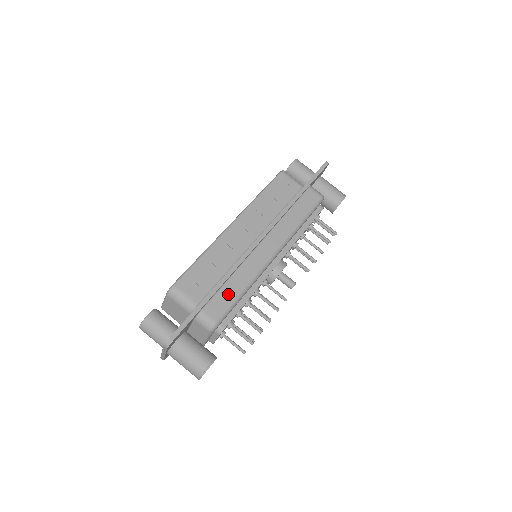
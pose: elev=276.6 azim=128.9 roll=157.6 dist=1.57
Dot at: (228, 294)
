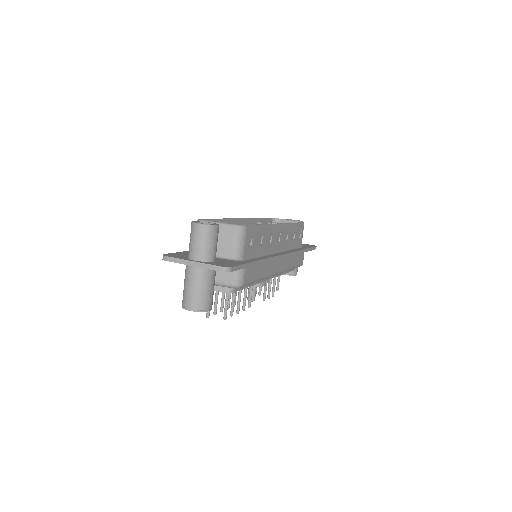
Dot at: (257, 272)
